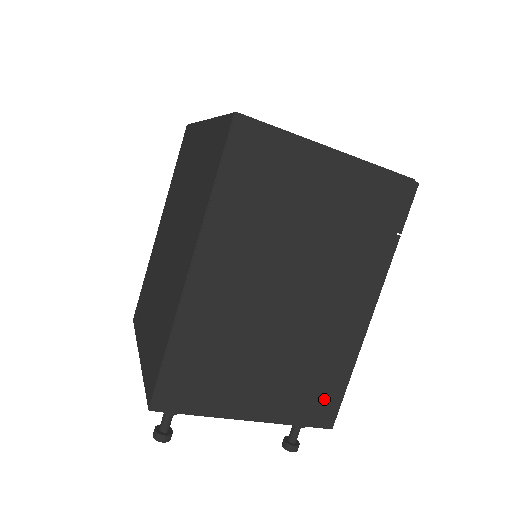
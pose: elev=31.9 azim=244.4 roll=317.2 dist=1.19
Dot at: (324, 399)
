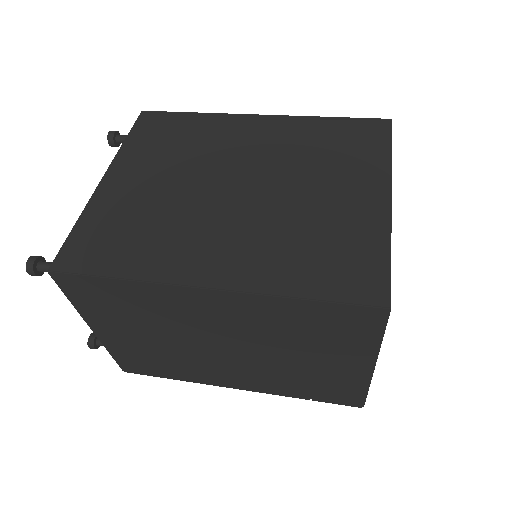
Dot at: (145, 368)
